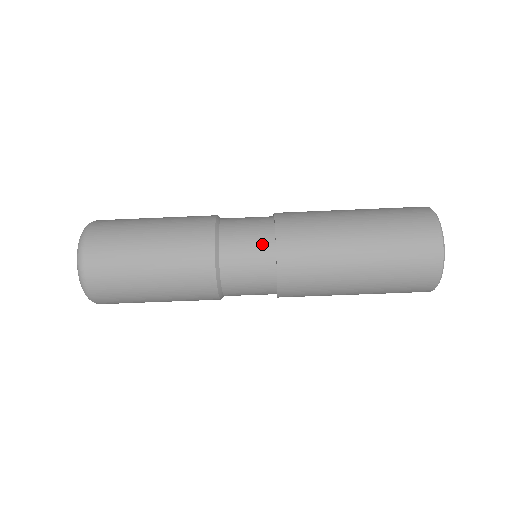
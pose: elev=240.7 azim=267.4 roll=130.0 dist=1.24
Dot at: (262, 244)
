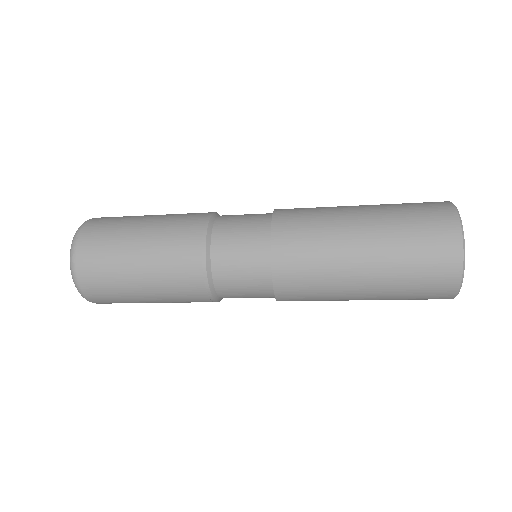
Dot at: occluded
